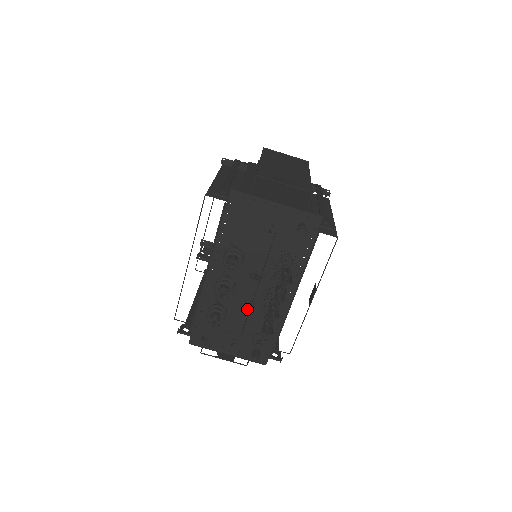
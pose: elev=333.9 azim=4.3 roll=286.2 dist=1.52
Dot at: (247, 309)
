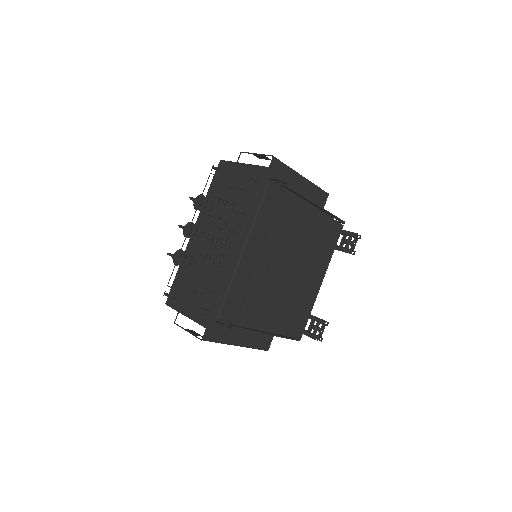
Dot at: (210, 265)
